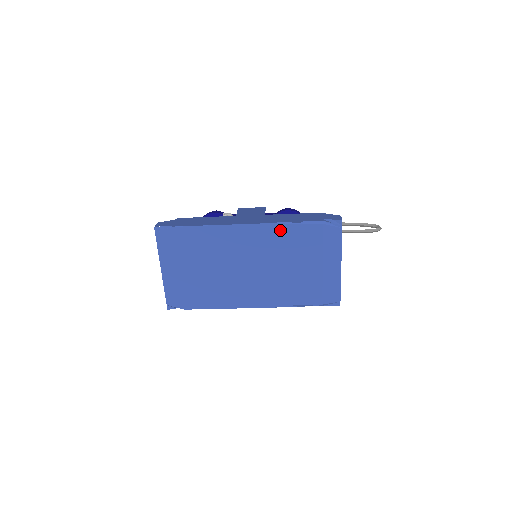
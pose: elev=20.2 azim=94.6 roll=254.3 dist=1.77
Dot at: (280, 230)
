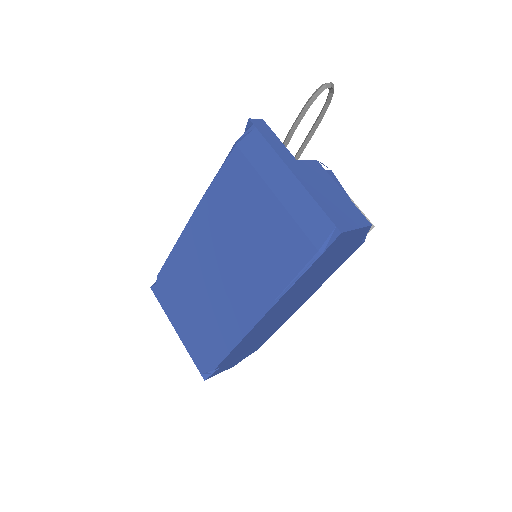
Dot at: (213, 195)
